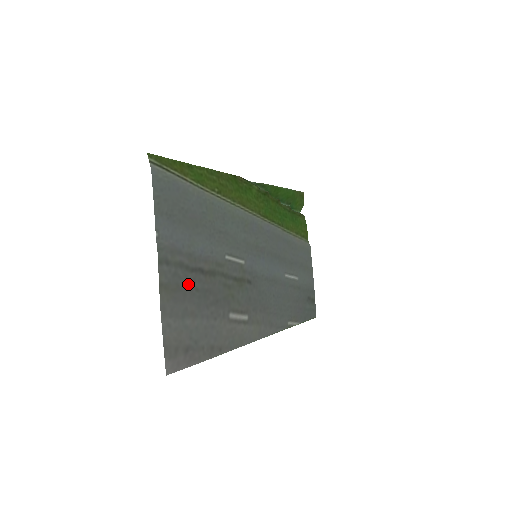
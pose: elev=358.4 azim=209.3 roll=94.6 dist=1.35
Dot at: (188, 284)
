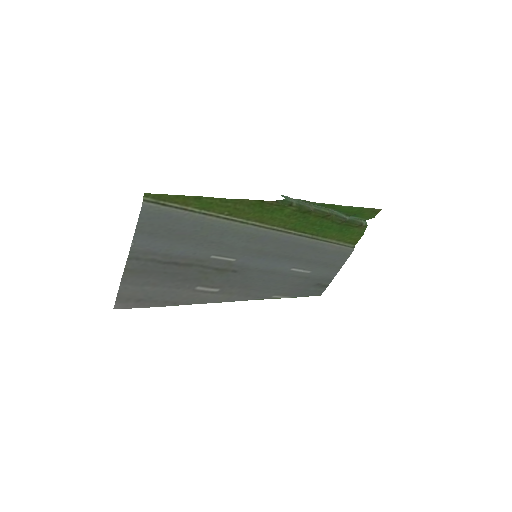
Dot at: (157, 270)
